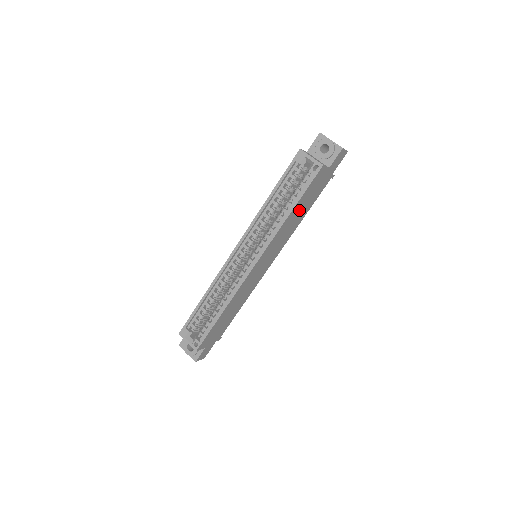
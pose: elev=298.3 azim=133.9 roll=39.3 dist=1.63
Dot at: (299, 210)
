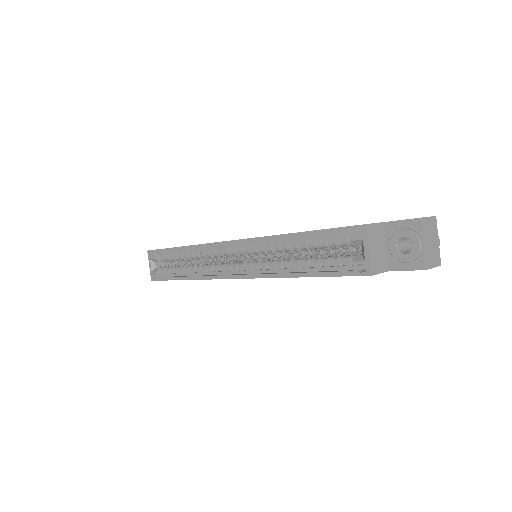
Dot at: occluded
